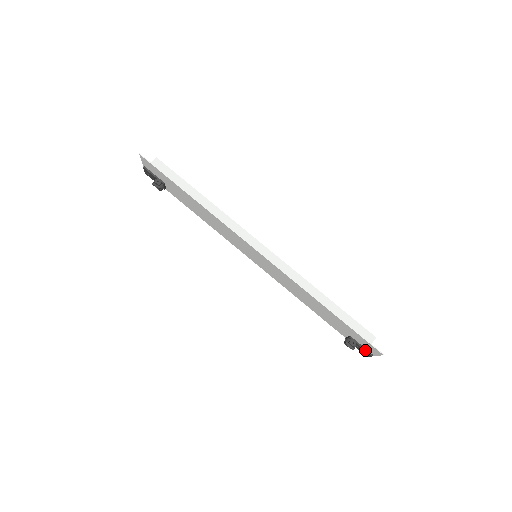
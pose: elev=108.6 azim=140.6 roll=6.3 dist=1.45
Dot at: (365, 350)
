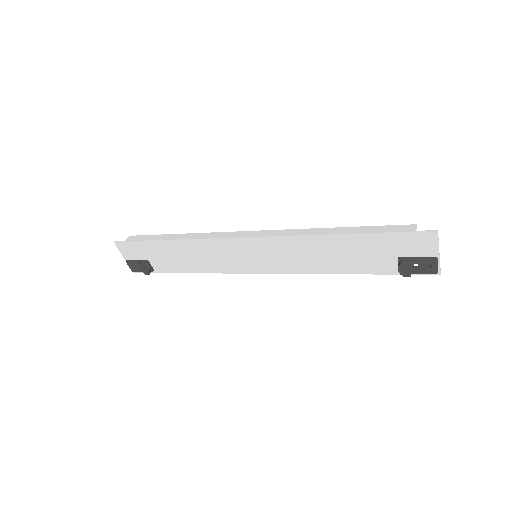
Dot at: (424, 258)
